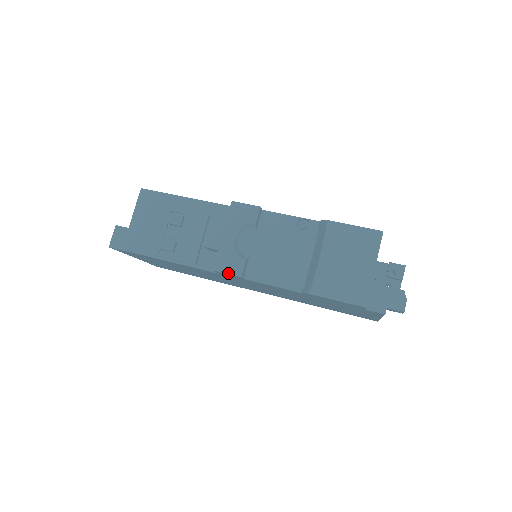
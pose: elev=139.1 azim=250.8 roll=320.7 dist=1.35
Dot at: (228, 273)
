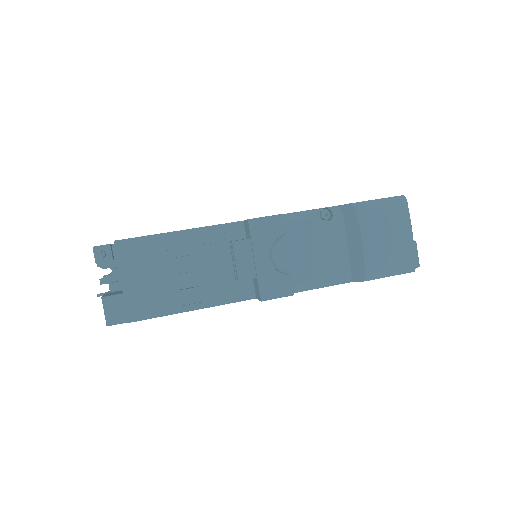
Dot at: (279, 297)
